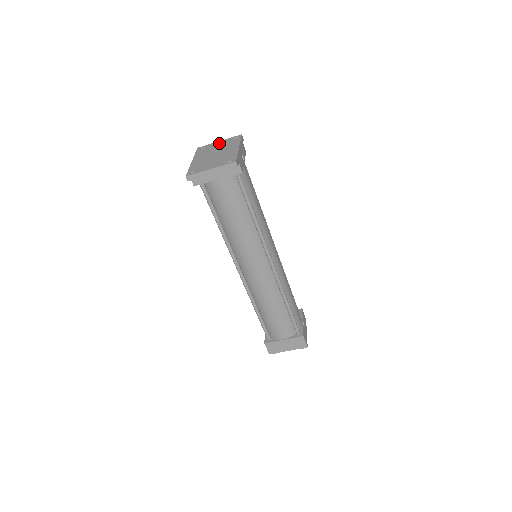
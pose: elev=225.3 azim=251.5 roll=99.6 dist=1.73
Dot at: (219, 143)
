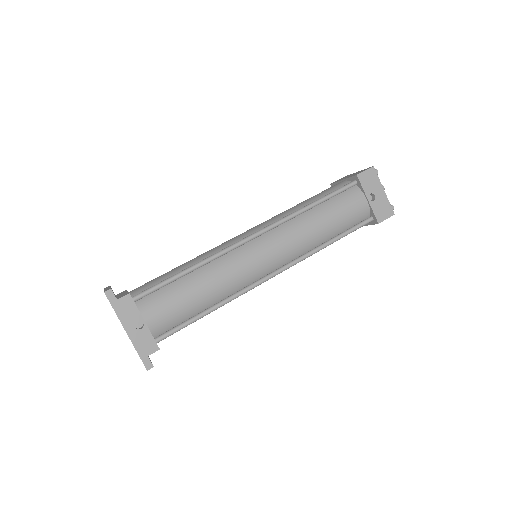
Dot at: occluded
